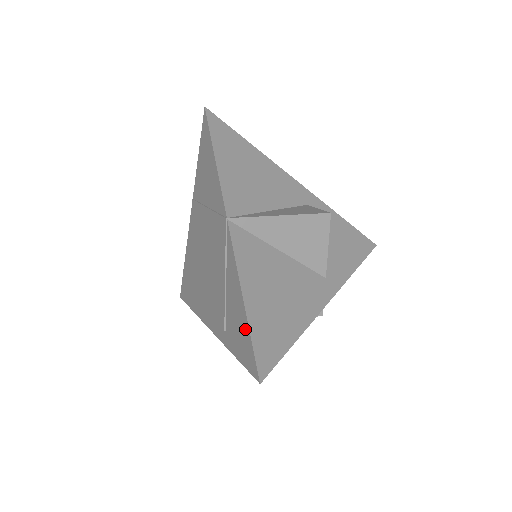
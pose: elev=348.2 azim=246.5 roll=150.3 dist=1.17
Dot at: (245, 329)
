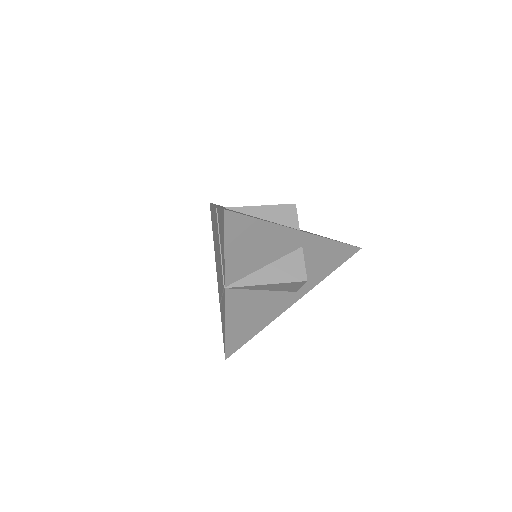
Dot at: (224, 335)
